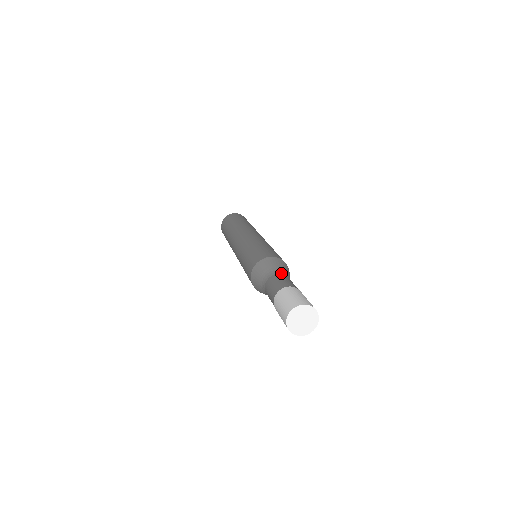
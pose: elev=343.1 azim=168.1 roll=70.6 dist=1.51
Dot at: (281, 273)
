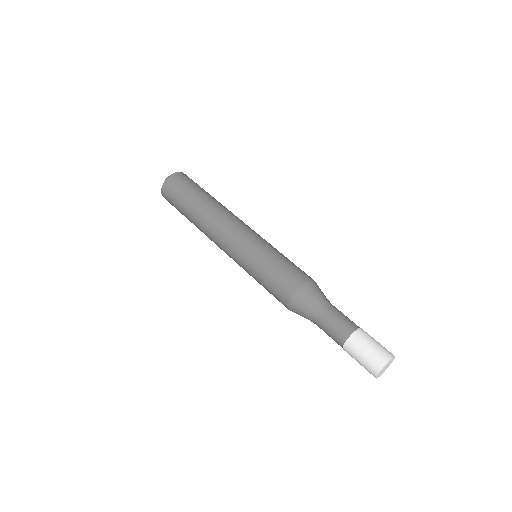
Dot at: (321, 311)
